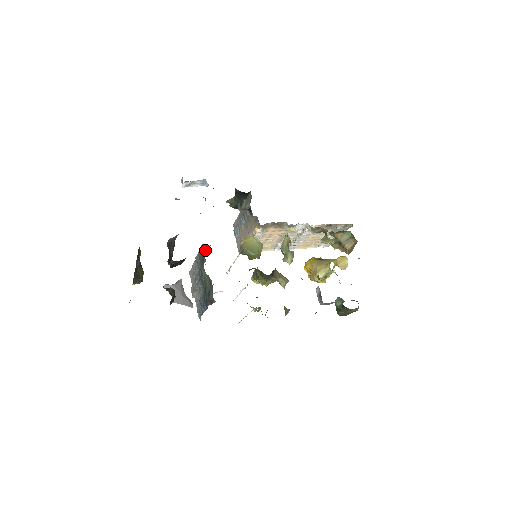
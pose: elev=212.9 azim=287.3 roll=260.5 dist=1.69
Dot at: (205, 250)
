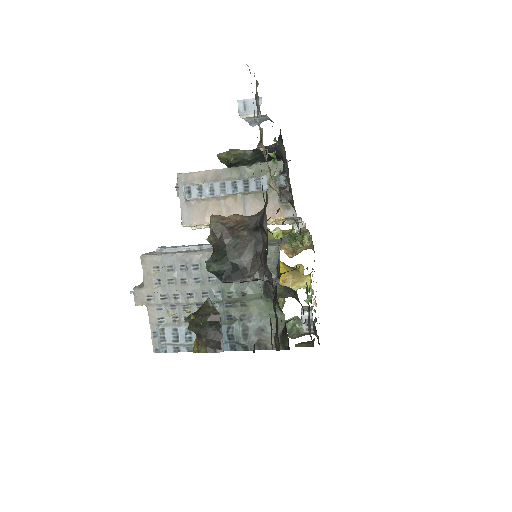
Dot at: occluded
